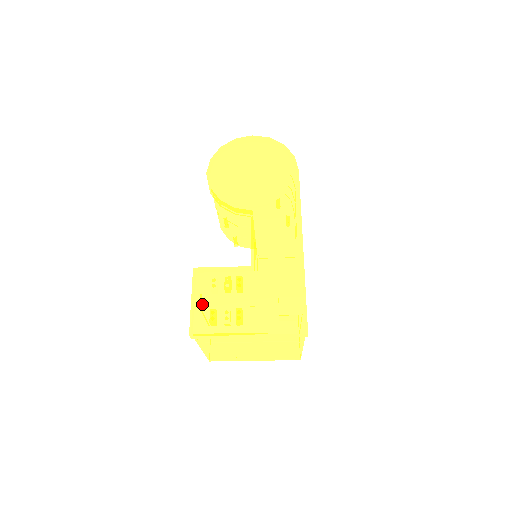
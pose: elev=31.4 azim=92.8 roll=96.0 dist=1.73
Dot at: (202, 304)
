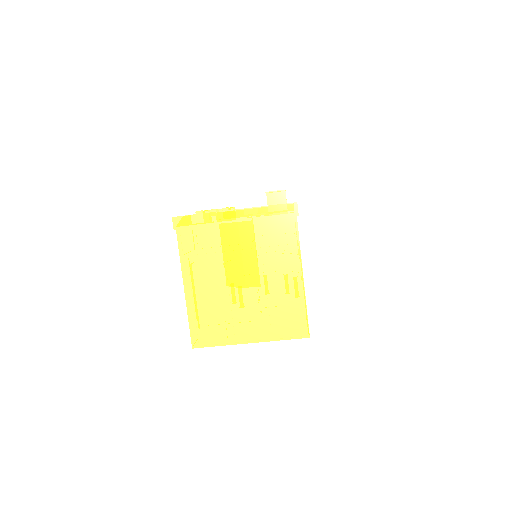
Dot at: occluded
